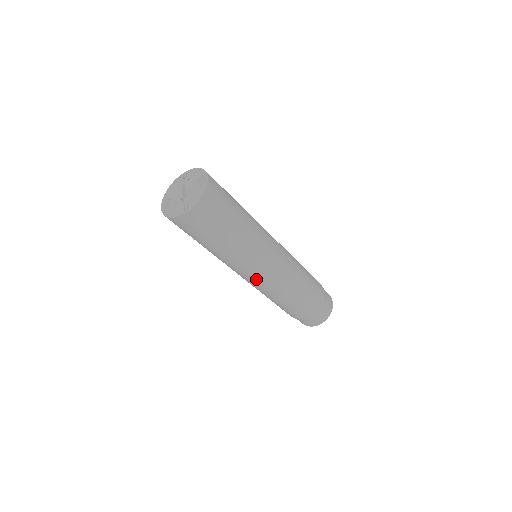
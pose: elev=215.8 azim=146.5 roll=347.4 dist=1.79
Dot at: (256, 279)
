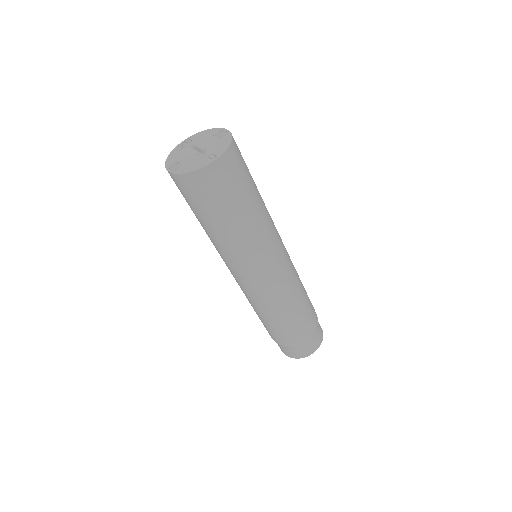
Dot at: (267, 276)
